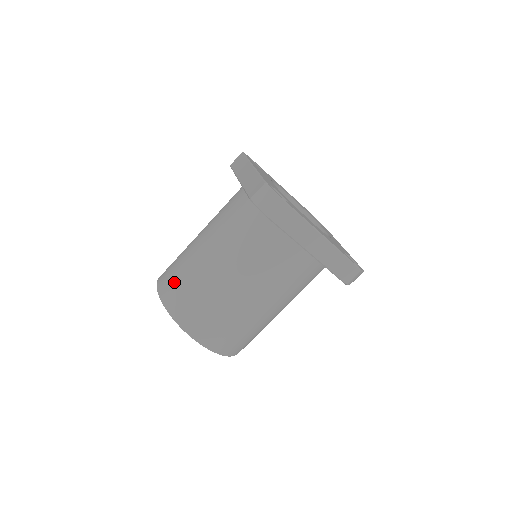
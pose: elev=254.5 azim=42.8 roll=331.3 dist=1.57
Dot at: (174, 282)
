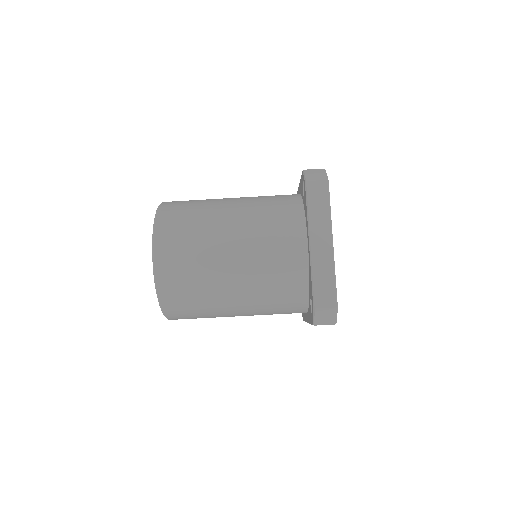
Dot at: (184, 201)
